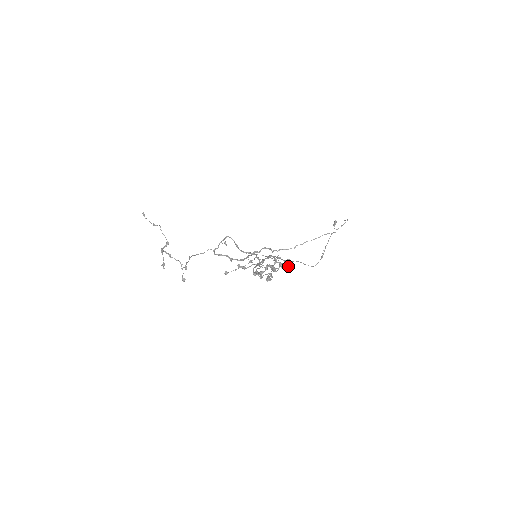
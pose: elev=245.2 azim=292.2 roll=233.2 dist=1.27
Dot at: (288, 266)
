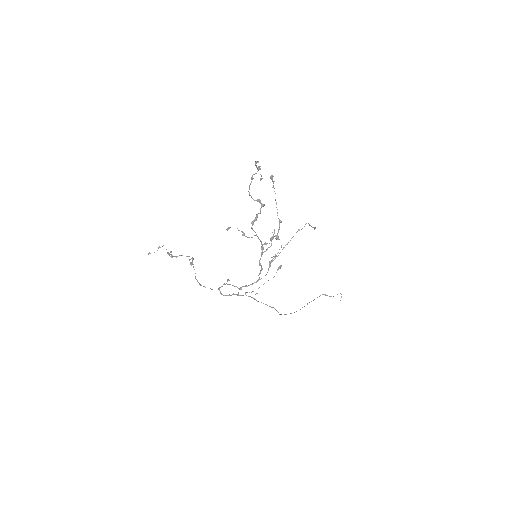
Dot at: occluded
